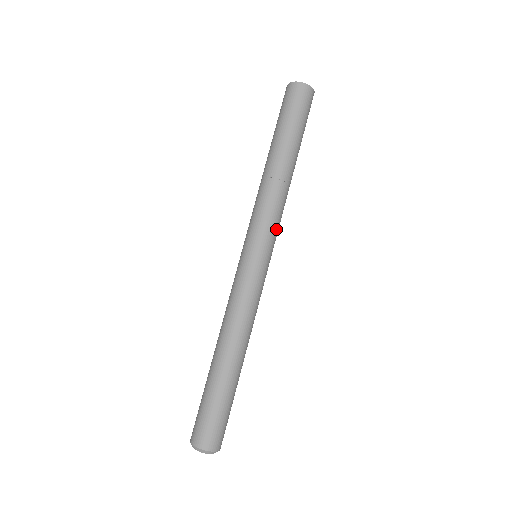
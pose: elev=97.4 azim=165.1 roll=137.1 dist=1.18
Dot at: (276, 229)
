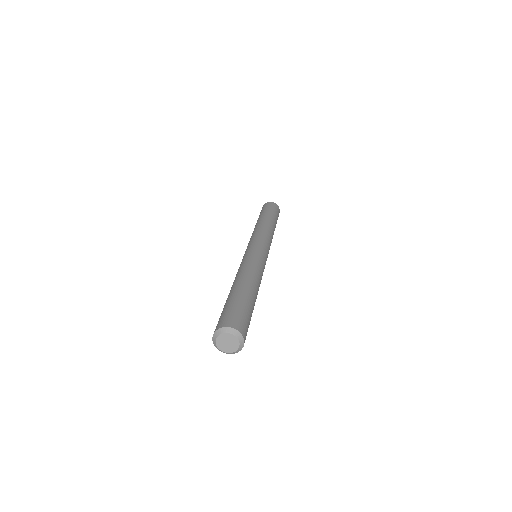
Dot at: (269, 249)
